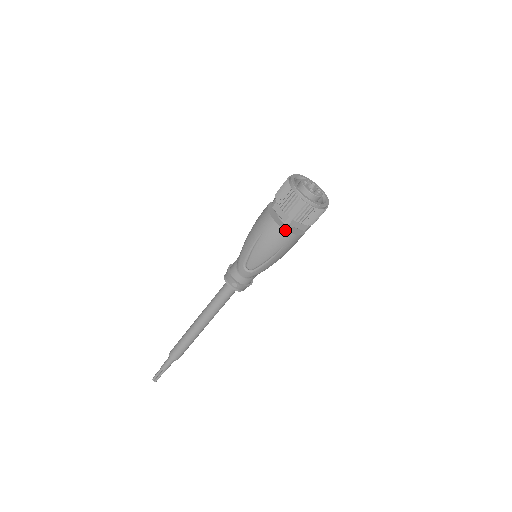
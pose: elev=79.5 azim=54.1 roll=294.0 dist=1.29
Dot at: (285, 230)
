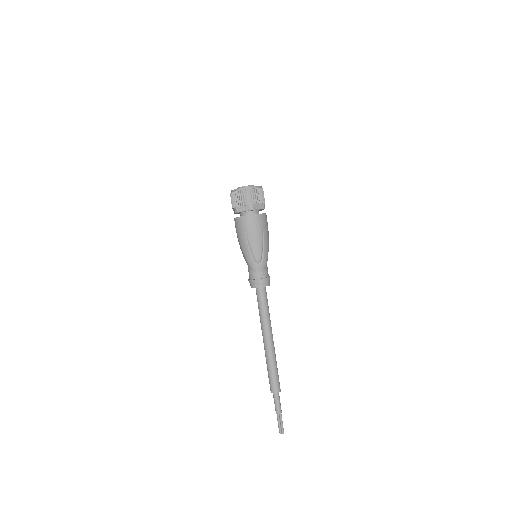
Dot at: (254, 215)
